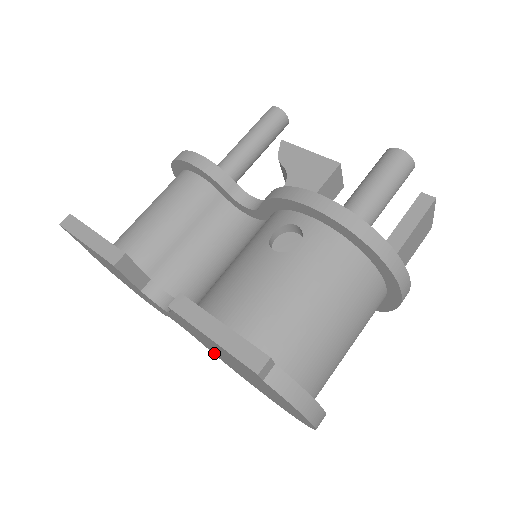
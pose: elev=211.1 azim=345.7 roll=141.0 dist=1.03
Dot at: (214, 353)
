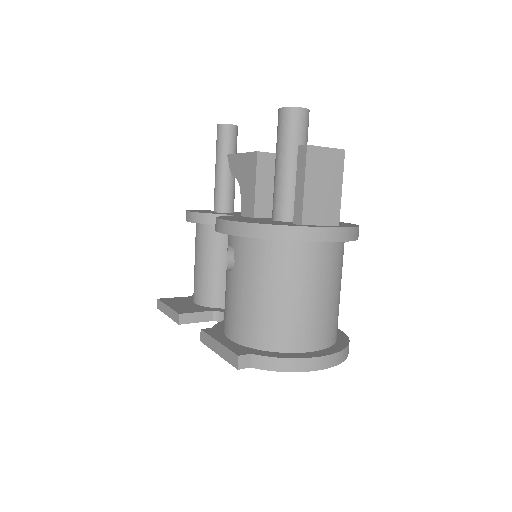
Dot at: occluded
